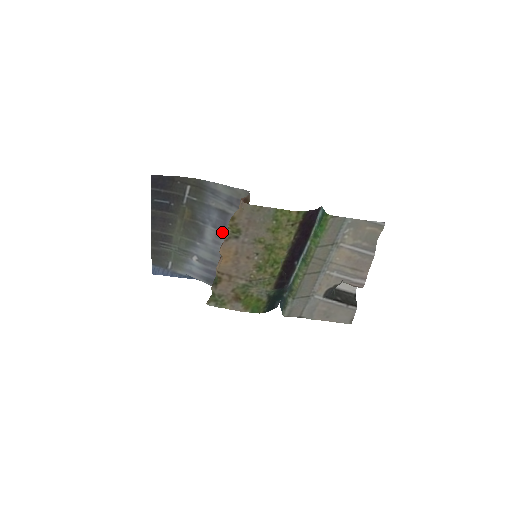
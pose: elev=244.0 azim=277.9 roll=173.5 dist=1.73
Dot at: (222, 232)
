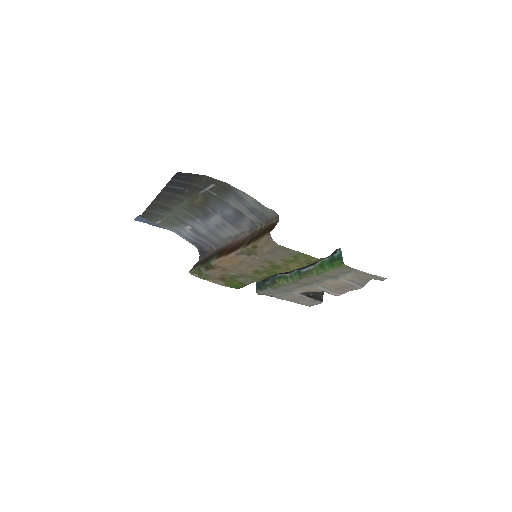
Dot at: (230, 224)
